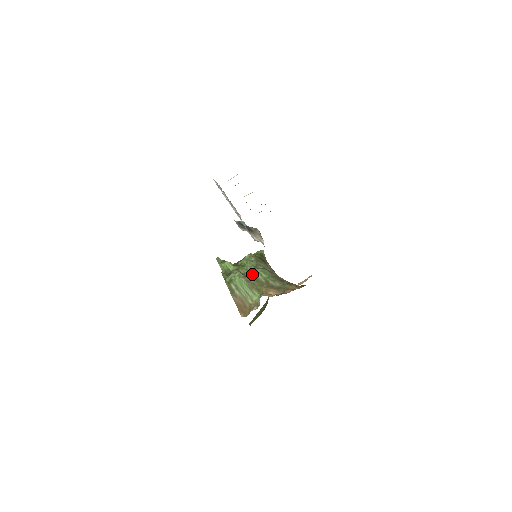
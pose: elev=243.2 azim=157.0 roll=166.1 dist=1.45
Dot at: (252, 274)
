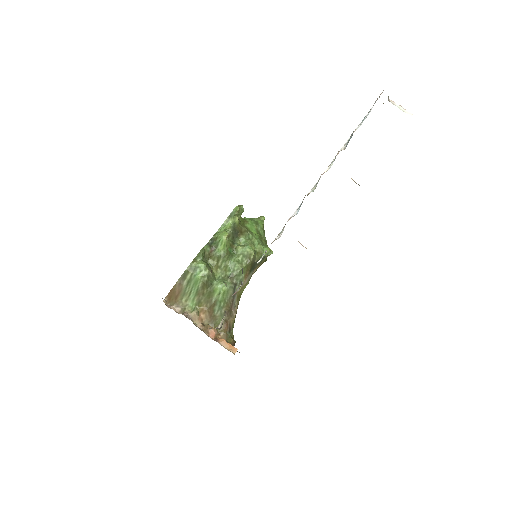
Dot at: (216, 284)
